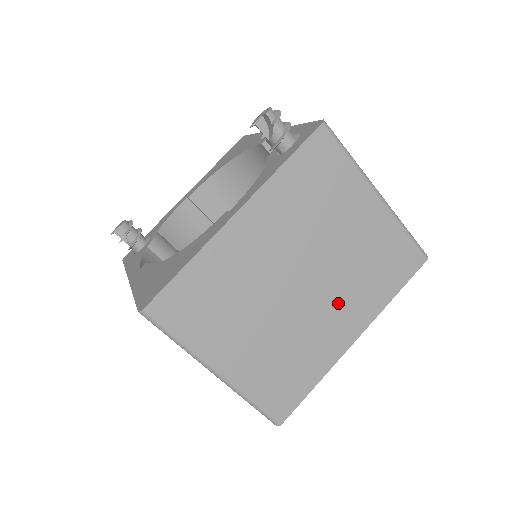
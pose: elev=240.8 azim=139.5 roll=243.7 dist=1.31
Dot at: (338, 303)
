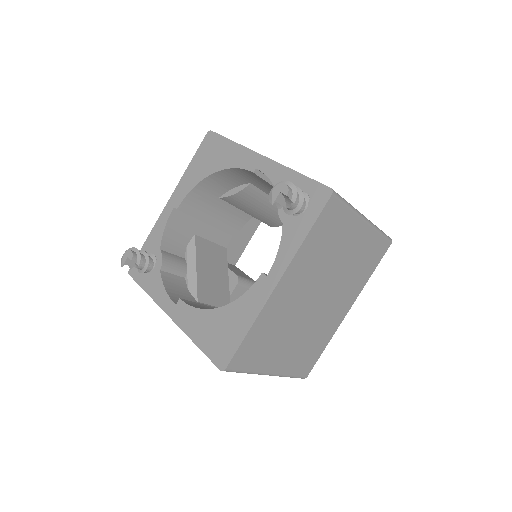
Dot at: (339, 298)
